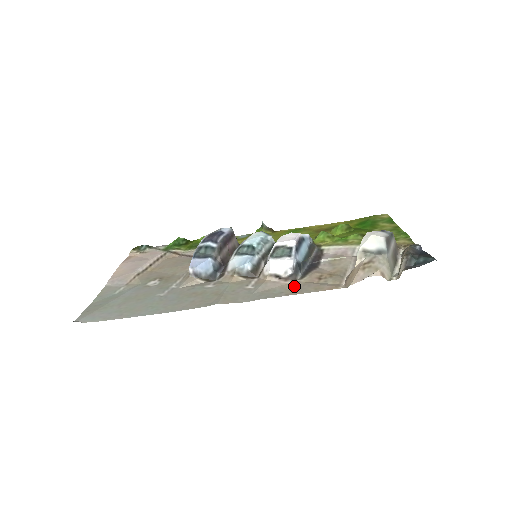
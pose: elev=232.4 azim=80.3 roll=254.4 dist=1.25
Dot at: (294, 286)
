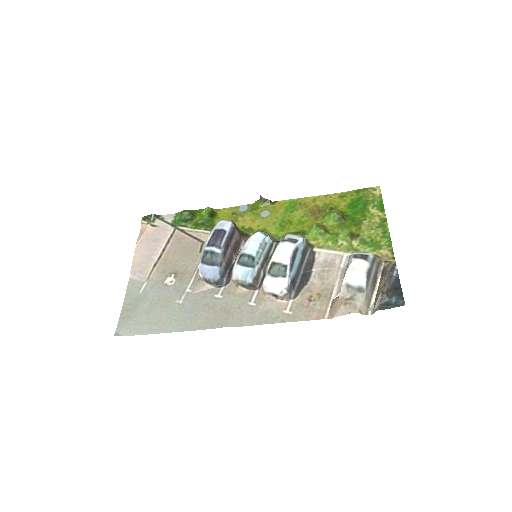
Dot at: (288, 309)
